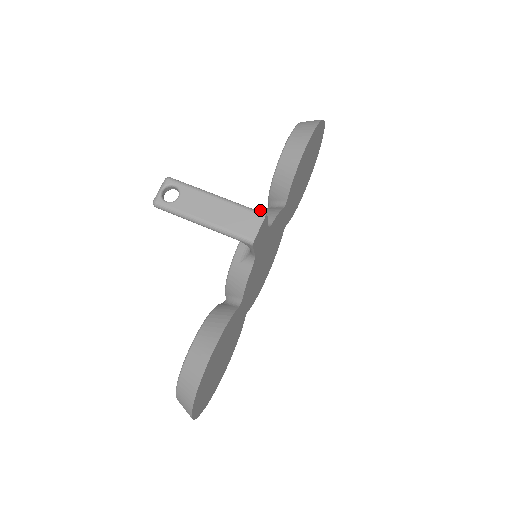
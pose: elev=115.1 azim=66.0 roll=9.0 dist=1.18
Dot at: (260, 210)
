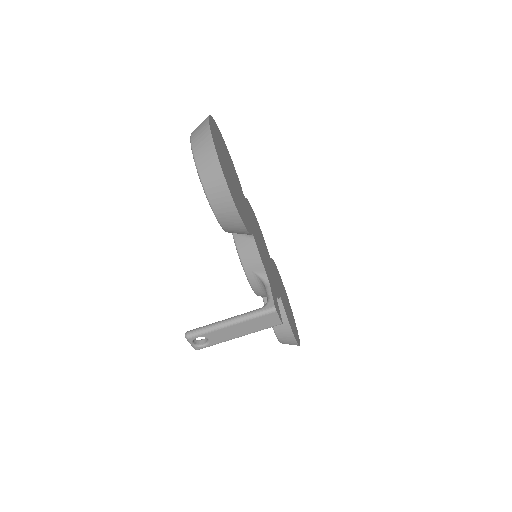
Dot at: (239, 253)
